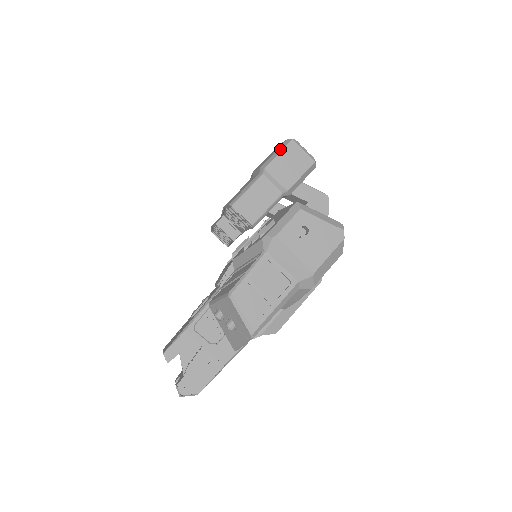
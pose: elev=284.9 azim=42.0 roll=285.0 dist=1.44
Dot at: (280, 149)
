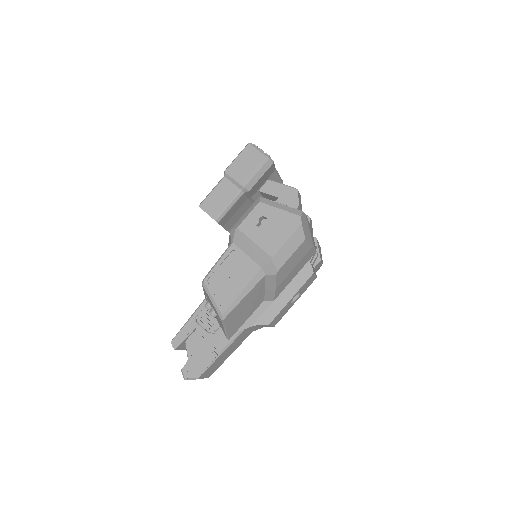
Dot at: (239, 153)
